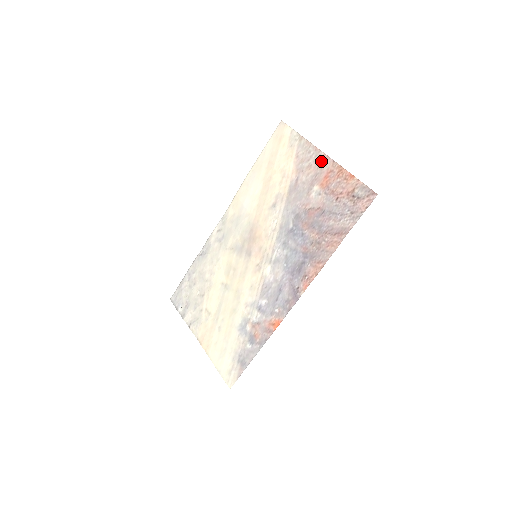
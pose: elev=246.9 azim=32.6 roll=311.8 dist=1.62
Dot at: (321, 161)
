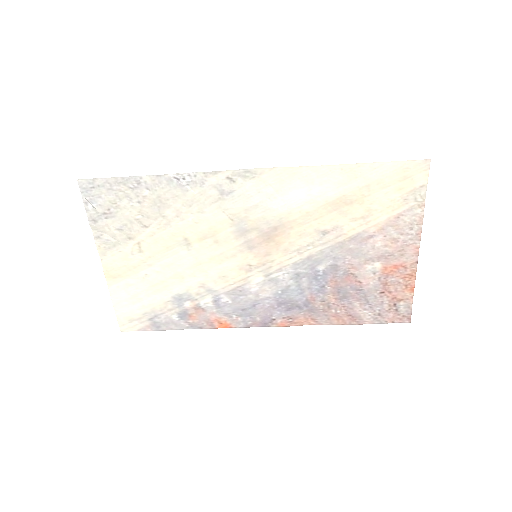
Dot at: (409, 249)
